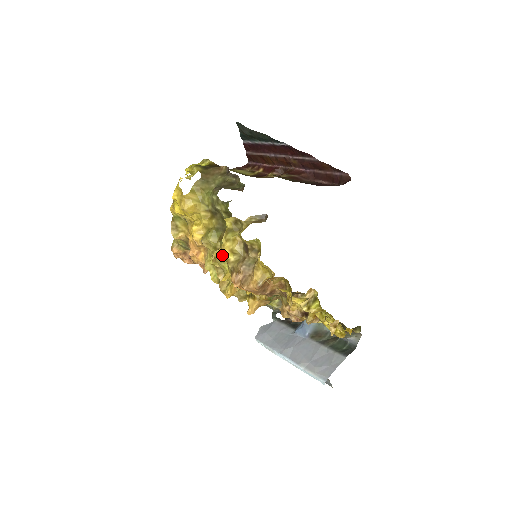
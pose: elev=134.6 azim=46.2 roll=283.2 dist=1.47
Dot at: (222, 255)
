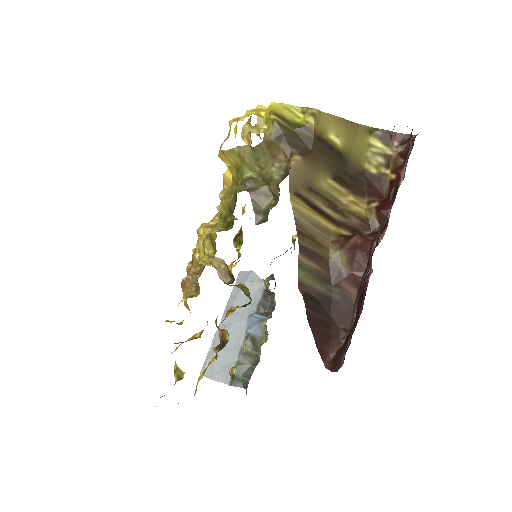
Dot at: (197, 240)
